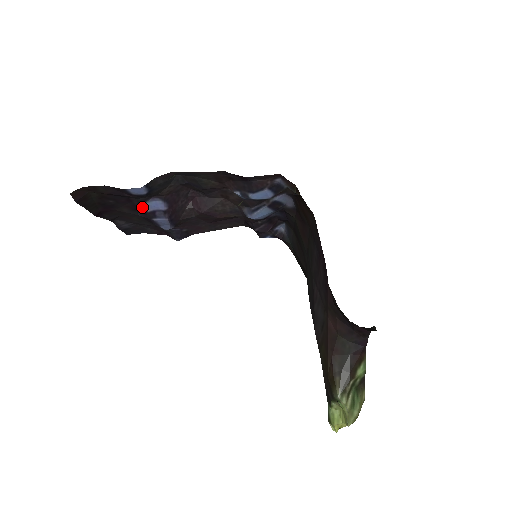
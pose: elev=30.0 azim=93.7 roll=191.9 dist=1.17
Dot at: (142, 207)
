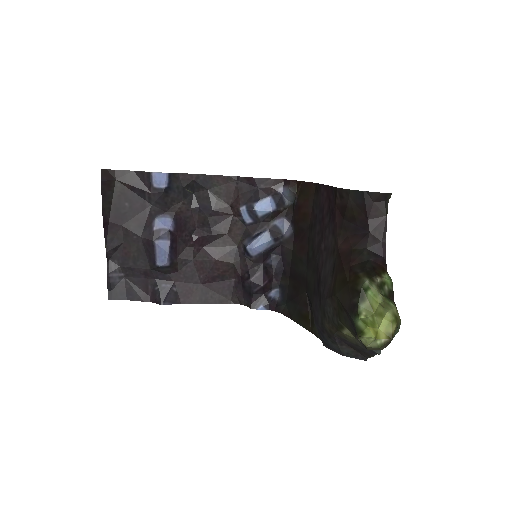
Dot at: (150, 225)
